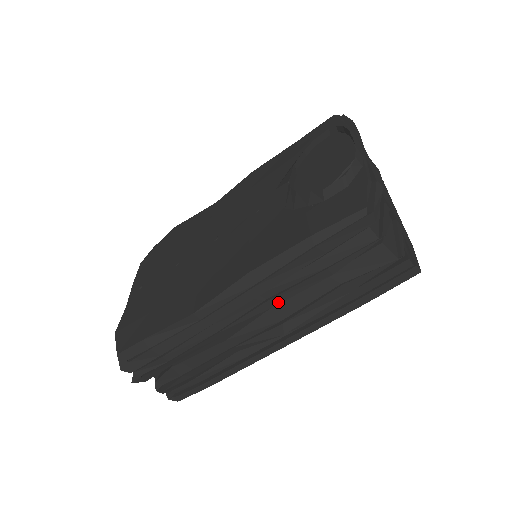
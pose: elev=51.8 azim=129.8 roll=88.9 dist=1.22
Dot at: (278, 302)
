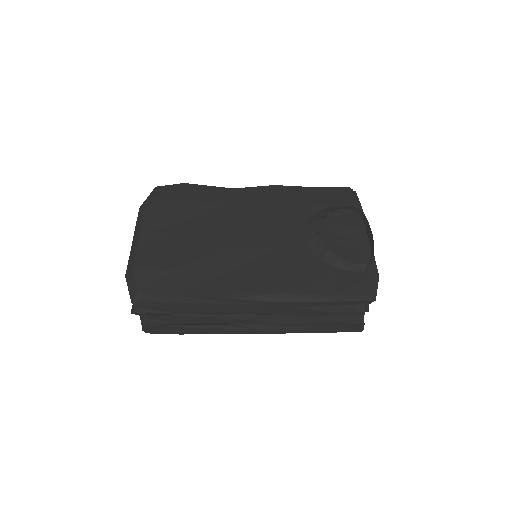
Dot at: (282, 314)
